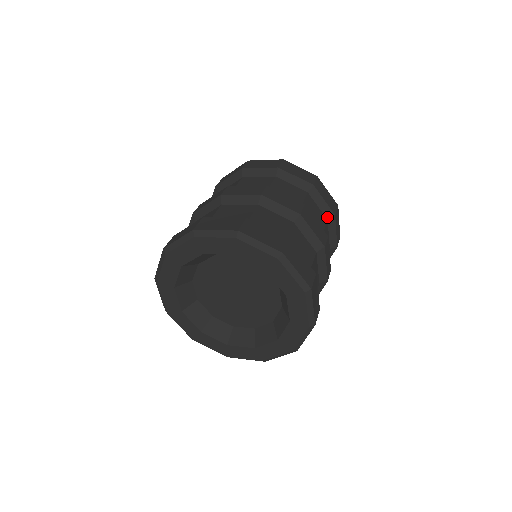
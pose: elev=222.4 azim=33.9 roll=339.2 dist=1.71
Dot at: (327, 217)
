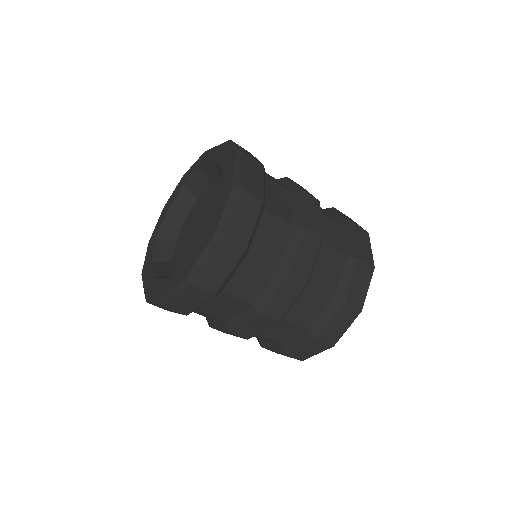
Dot at: (343, 224)
